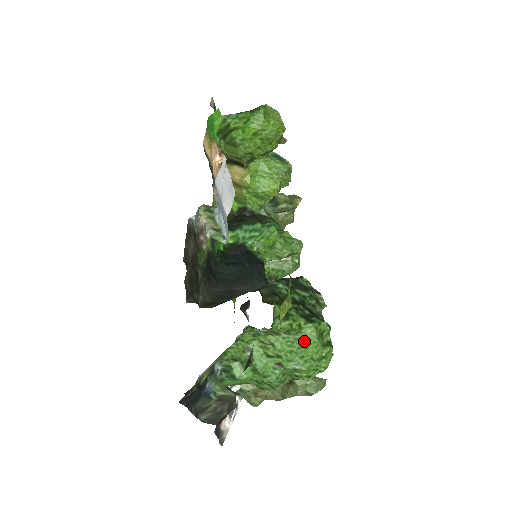
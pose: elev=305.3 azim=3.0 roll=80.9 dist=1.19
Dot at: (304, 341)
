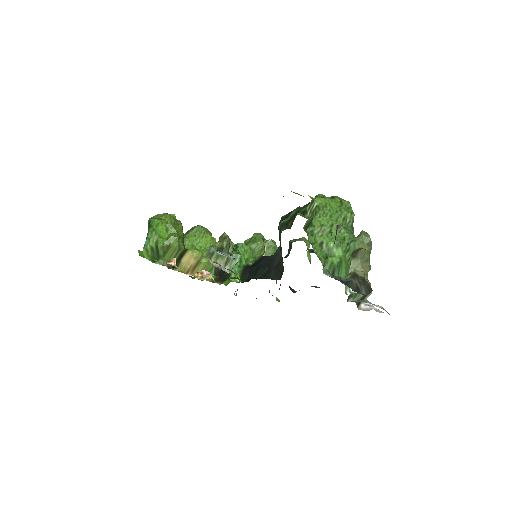
Dot at: (325, 206)
